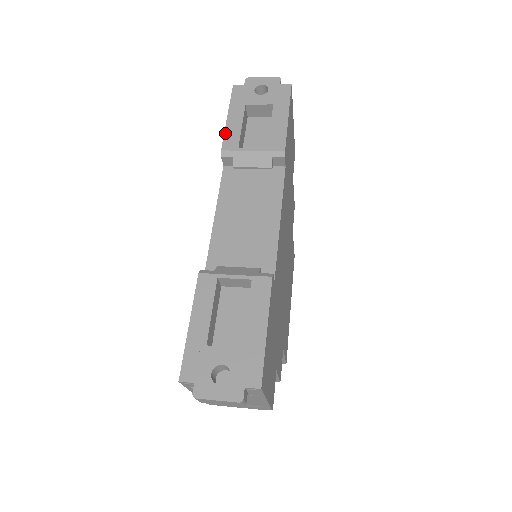
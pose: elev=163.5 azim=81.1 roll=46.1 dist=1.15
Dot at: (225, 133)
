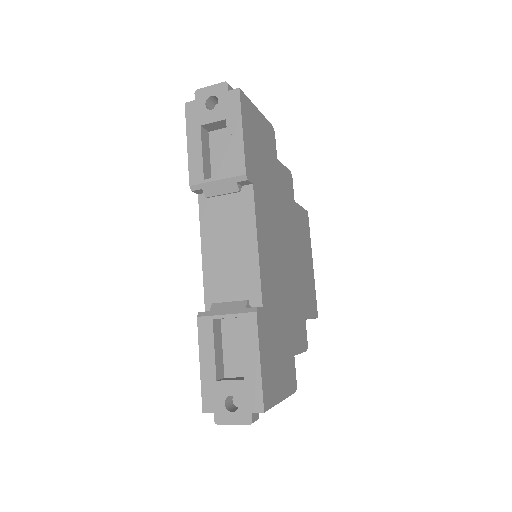
Dot at: (189, 165)
